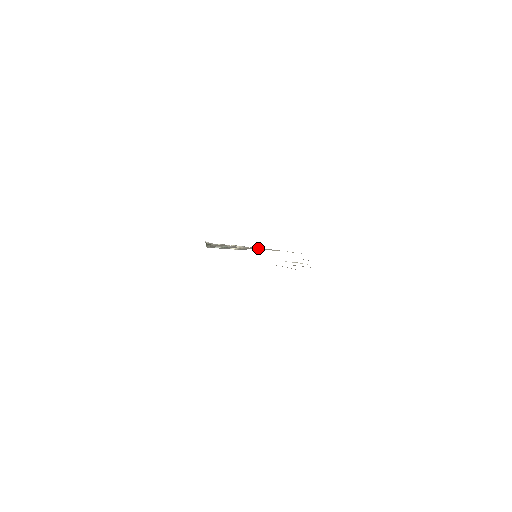
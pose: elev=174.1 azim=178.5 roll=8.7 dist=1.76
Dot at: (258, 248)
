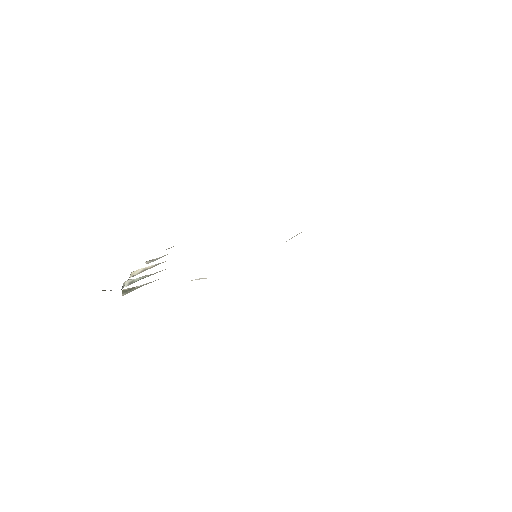
Dot at: (163, 256)
